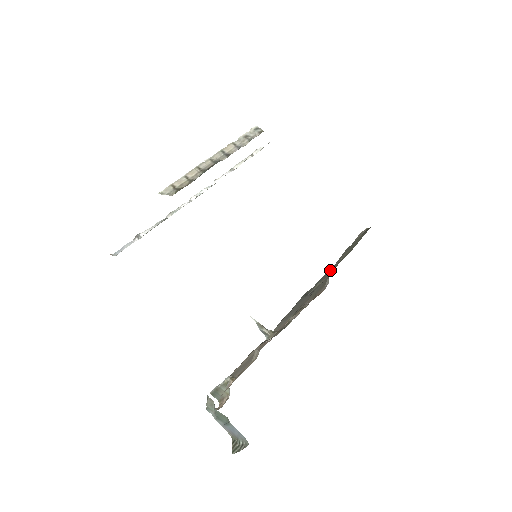
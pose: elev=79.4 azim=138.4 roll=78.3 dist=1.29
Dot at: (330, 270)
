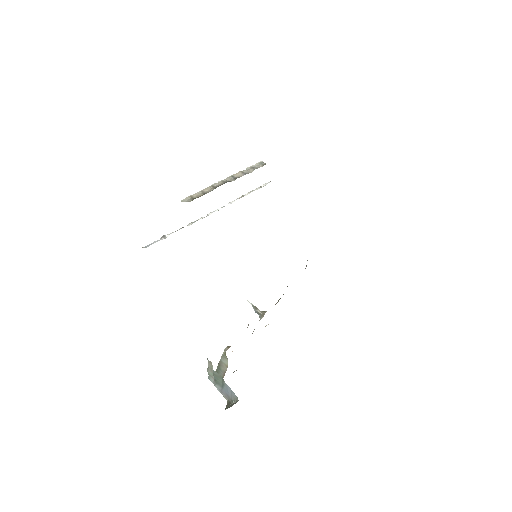
Dot at: occluded
